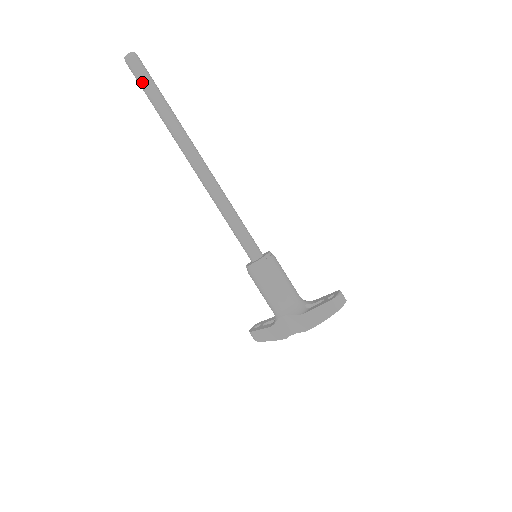
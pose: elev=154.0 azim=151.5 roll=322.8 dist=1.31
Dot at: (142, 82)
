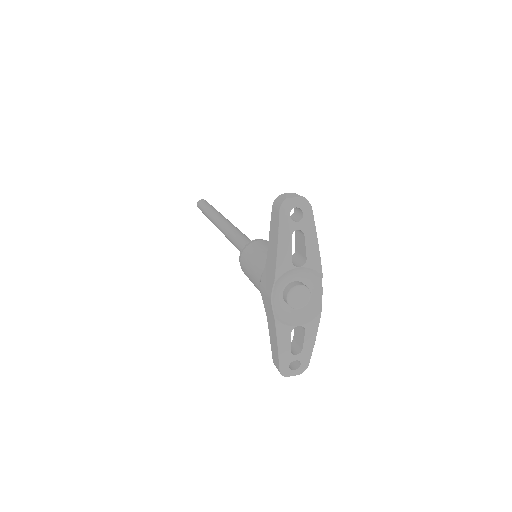
Dot at: (201, 208)
